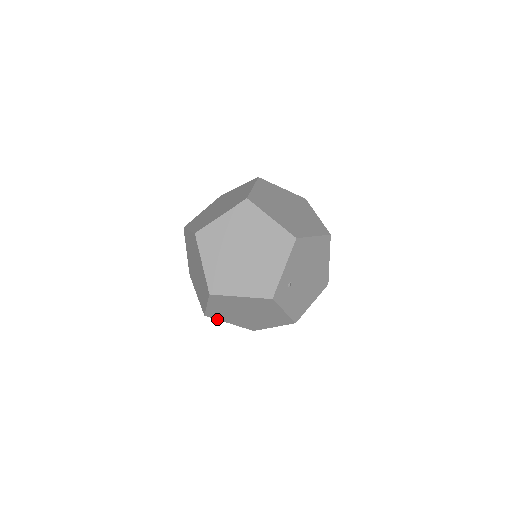
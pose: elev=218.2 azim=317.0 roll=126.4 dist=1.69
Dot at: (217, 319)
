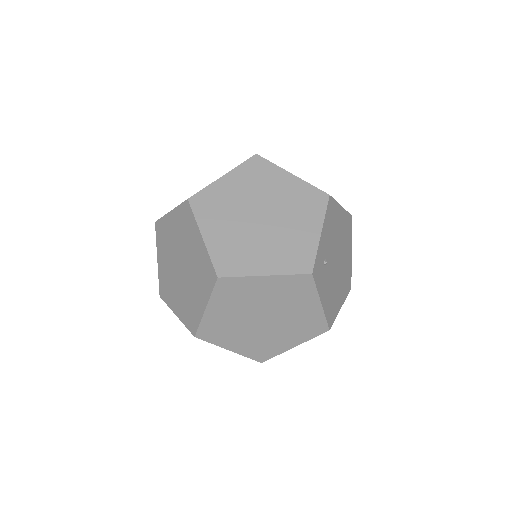
Dot at: (212, 343)
